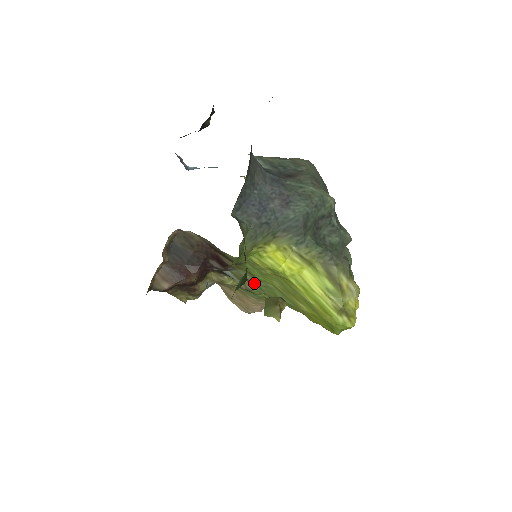
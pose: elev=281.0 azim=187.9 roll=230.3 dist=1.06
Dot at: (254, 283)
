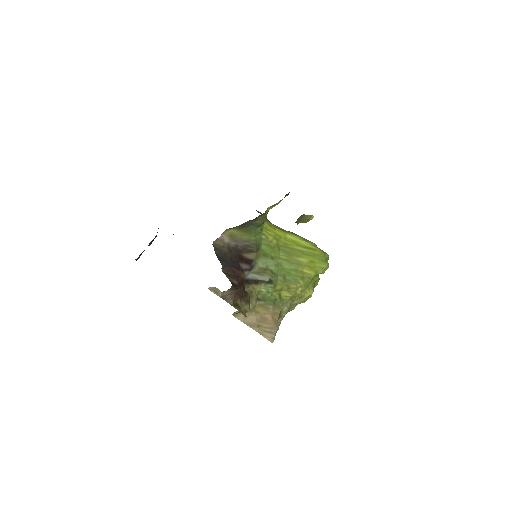
Dot at: (270, 269)
